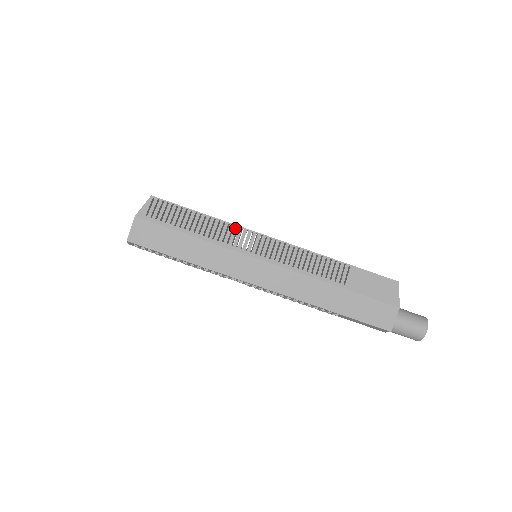
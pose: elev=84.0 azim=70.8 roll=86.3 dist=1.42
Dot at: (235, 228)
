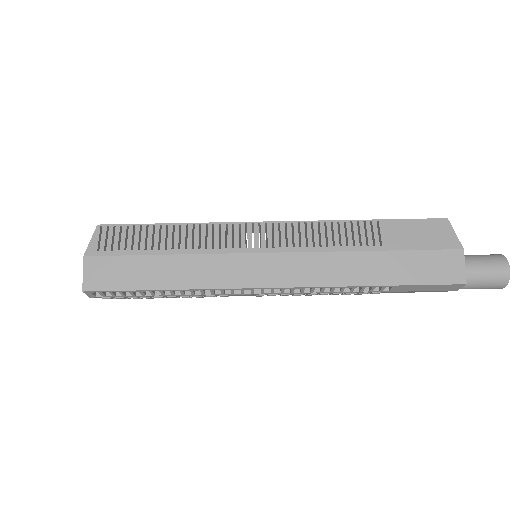
Dot at: (216, 226)
